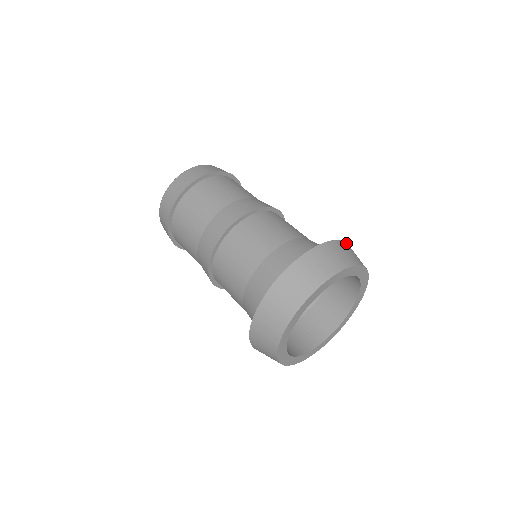
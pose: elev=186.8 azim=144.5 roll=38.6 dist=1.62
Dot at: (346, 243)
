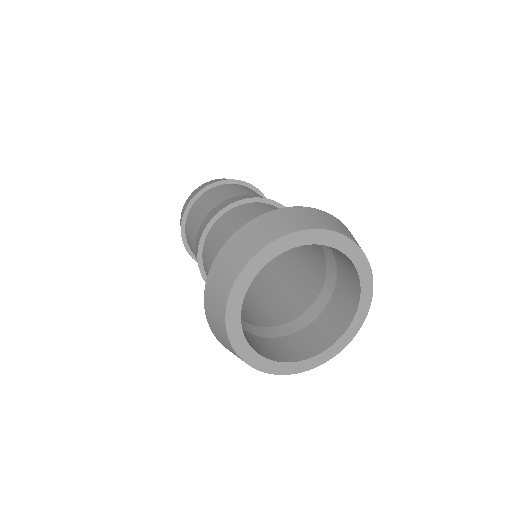
Dot at: (327, 213)
